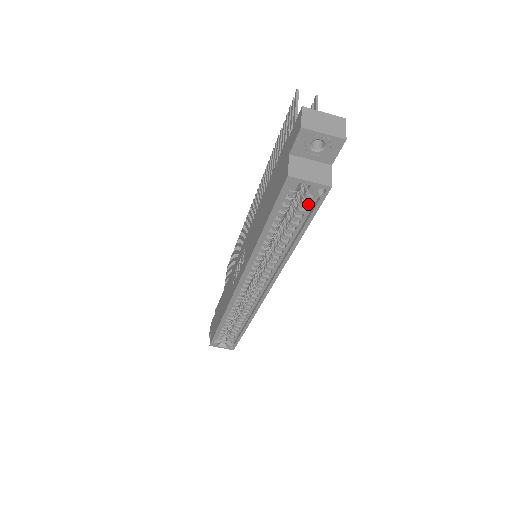
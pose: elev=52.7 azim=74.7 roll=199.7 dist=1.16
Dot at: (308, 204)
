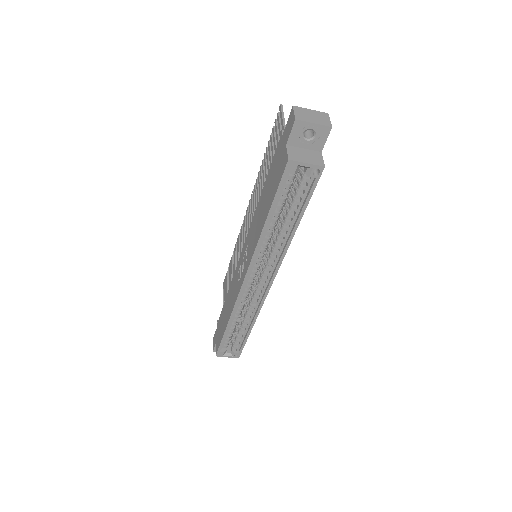
Dot at: (305, 187)
